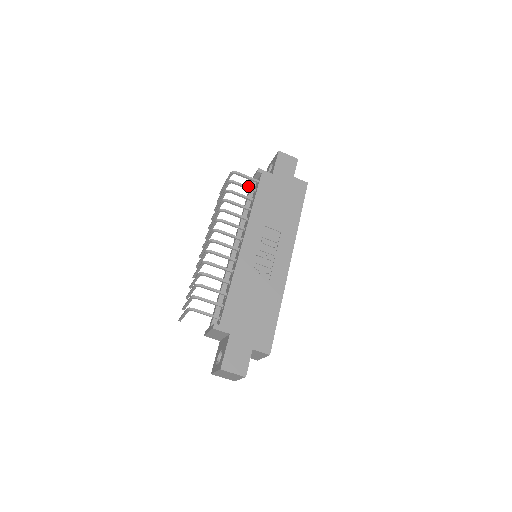
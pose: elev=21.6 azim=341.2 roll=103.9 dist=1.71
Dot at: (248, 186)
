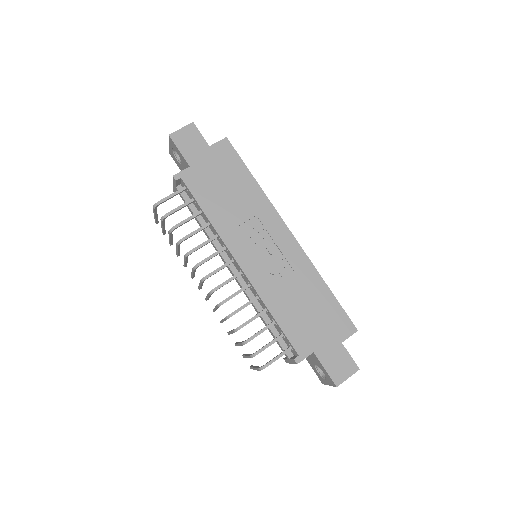
Dot at: (183, 204)
